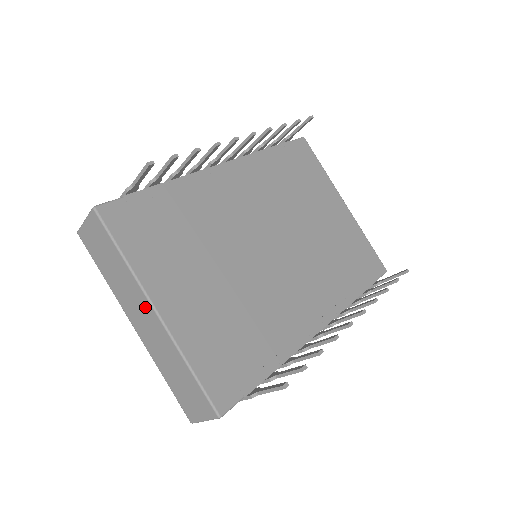
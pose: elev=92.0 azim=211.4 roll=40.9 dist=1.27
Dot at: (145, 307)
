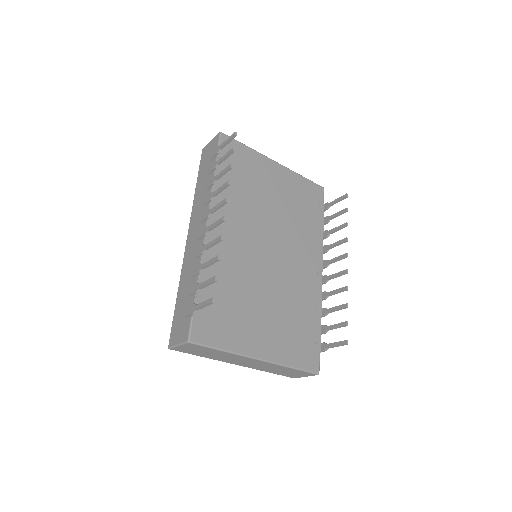
Dot at: (249, 360)
